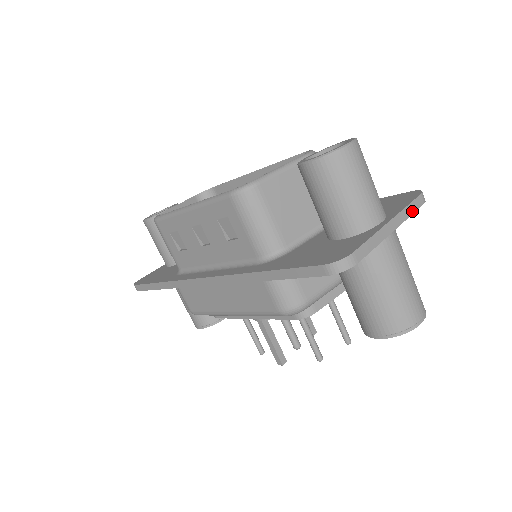
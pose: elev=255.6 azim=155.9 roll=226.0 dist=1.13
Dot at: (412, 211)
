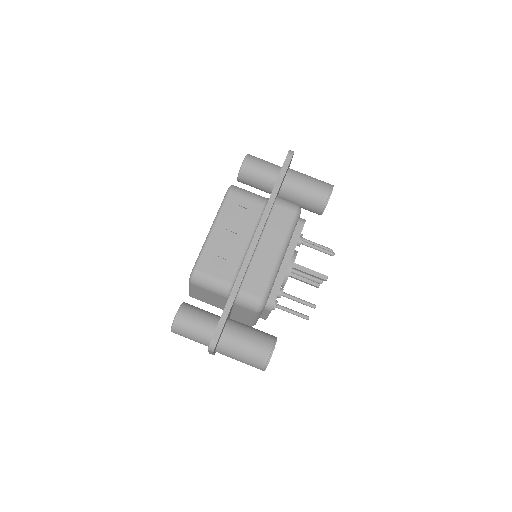
Dot at: occluded
